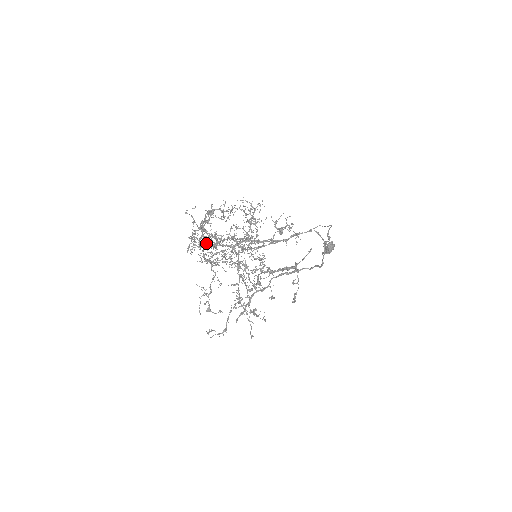
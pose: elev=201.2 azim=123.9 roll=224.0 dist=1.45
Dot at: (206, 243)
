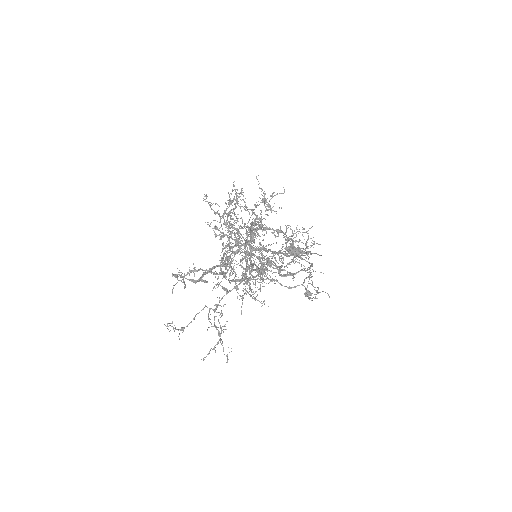
Dot at: (246, 257)
